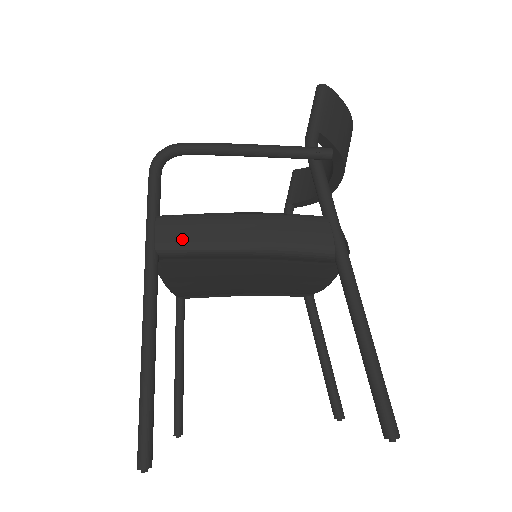
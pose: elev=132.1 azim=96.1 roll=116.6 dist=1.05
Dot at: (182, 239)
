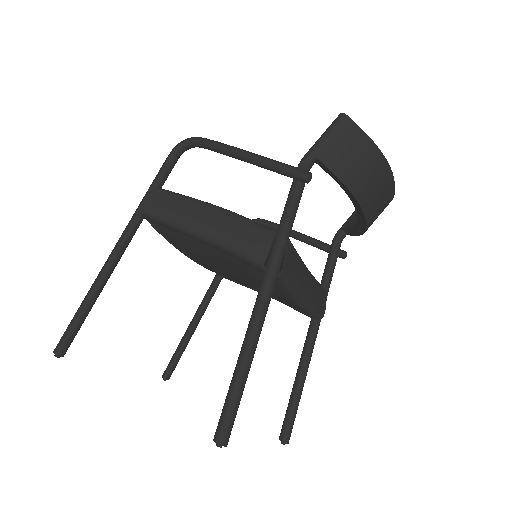
Dot at: (160, 209)
